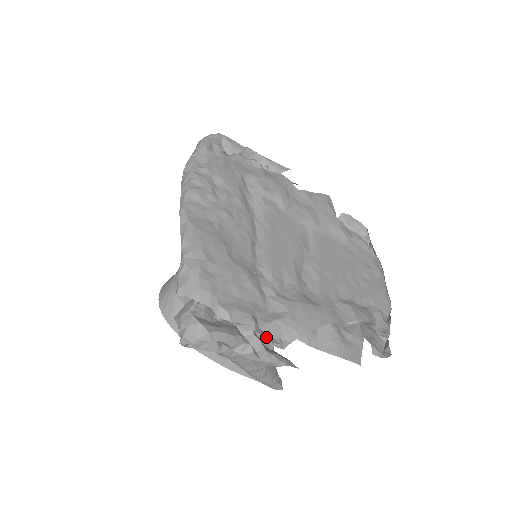
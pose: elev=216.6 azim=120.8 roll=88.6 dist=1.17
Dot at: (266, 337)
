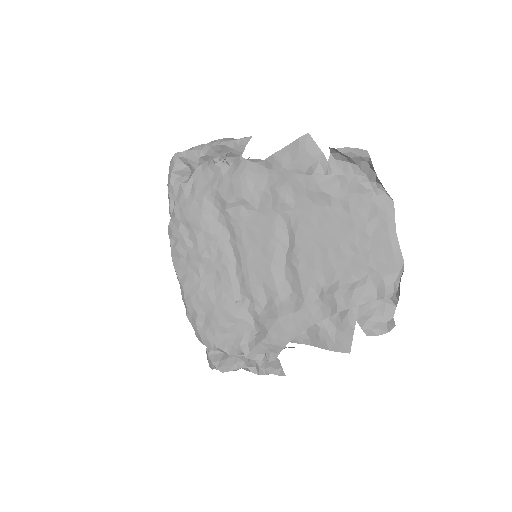
Dot at: (254, 360)
